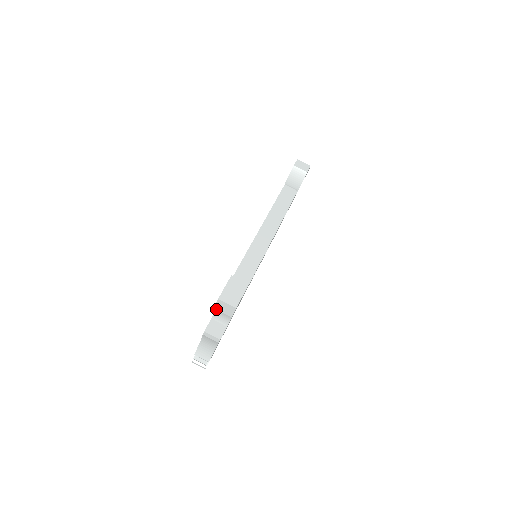
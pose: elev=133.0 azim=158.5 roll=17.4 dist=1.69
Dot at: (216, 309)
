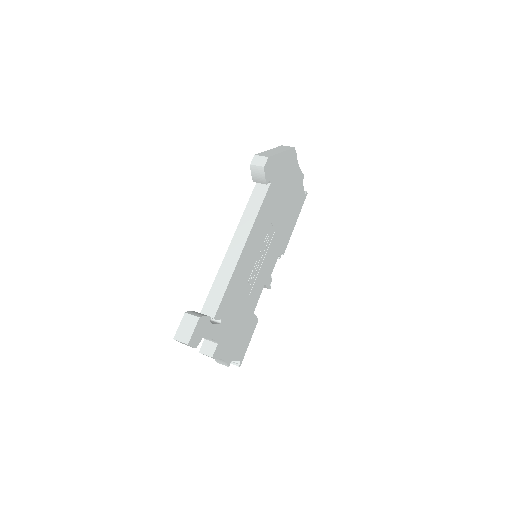
Dot at: (182, 343)
